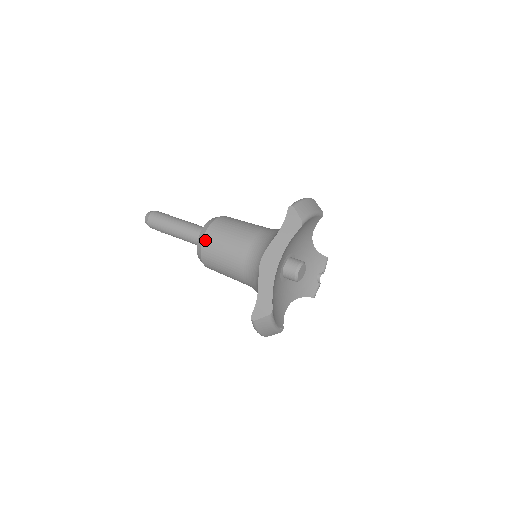
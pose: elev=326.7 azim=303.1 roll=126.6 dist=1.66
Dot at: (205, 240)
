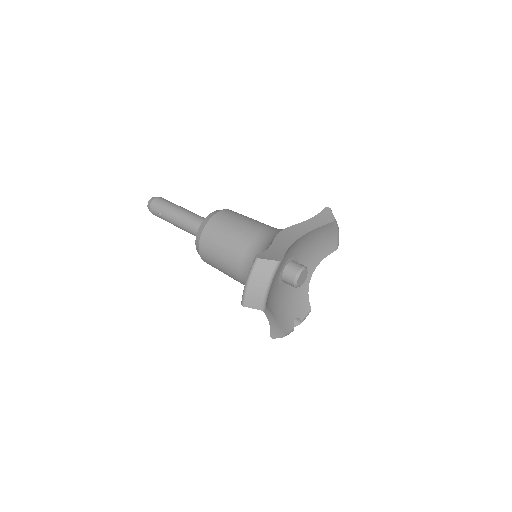
Dot at: (220, 213)
